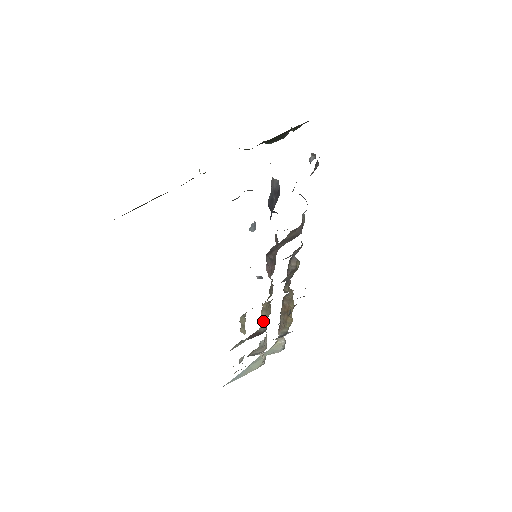
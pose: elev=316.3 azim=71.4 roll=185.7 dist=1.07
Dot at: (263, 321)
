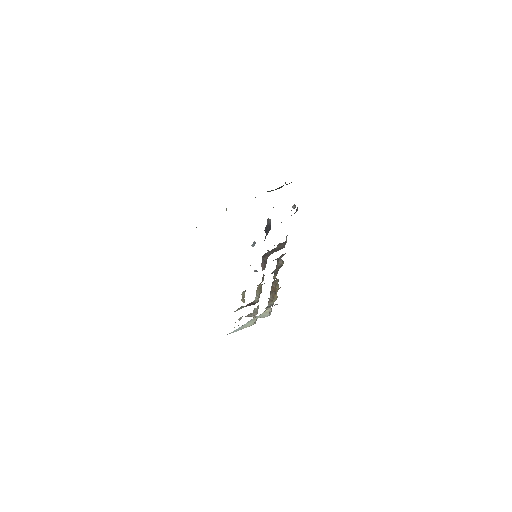
Dot at: (257, 296)
